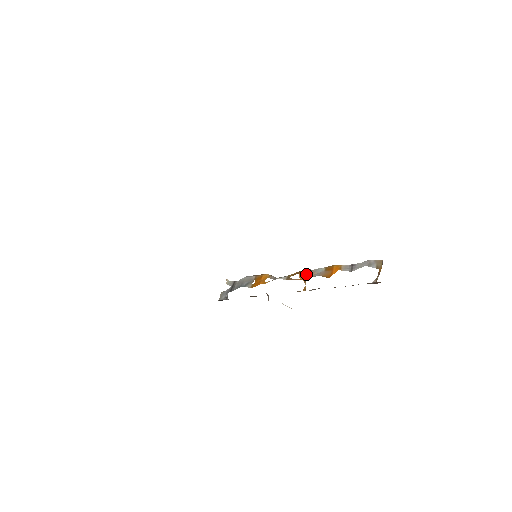
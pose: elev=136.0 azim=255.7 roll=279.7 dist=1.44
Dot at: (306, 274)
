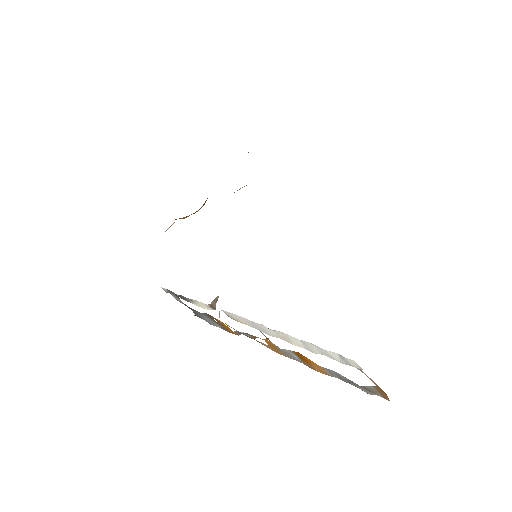
Dot at: (277, 347)
